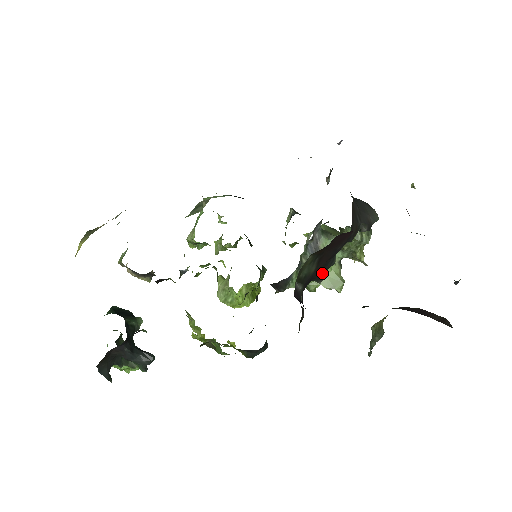
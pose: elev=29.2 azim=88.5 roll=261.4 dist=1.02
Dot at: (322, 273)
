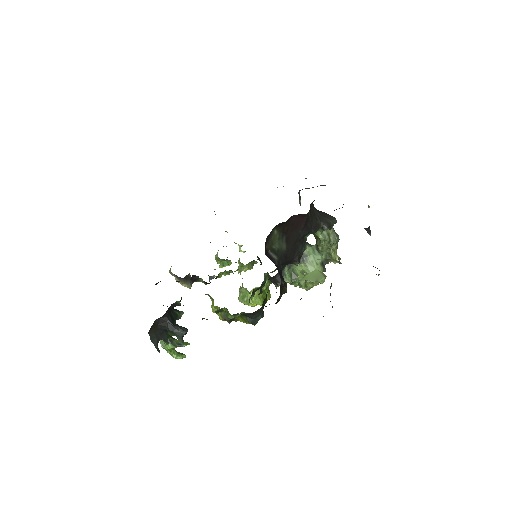
Dot at: (296, 256)
